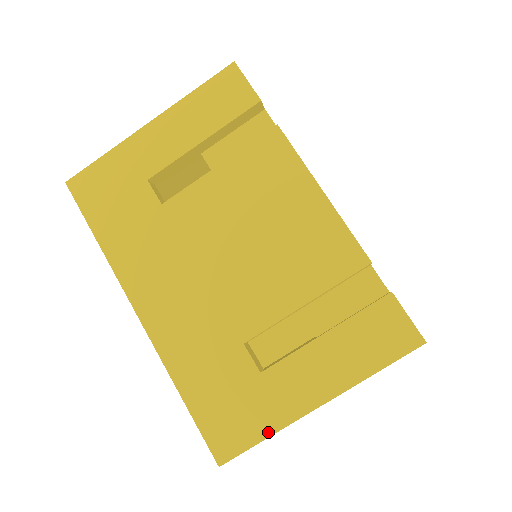
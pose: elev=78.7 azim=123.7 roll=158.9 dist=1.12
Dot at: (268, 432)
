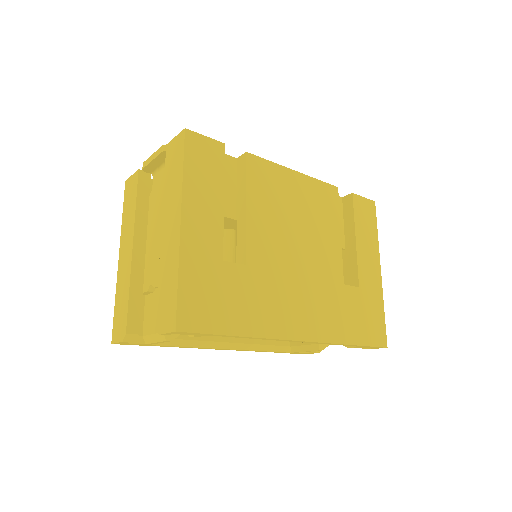
Dot at: (382, 307)
